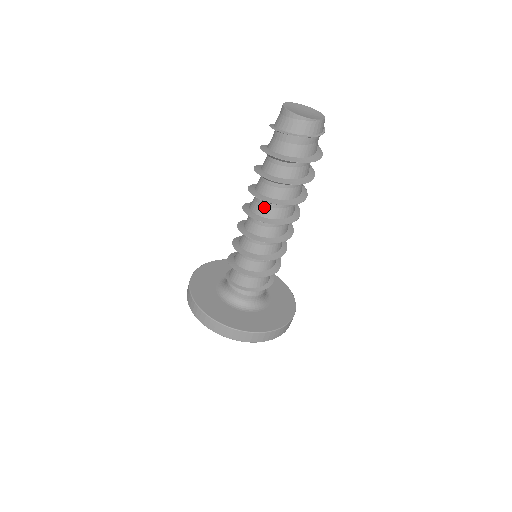
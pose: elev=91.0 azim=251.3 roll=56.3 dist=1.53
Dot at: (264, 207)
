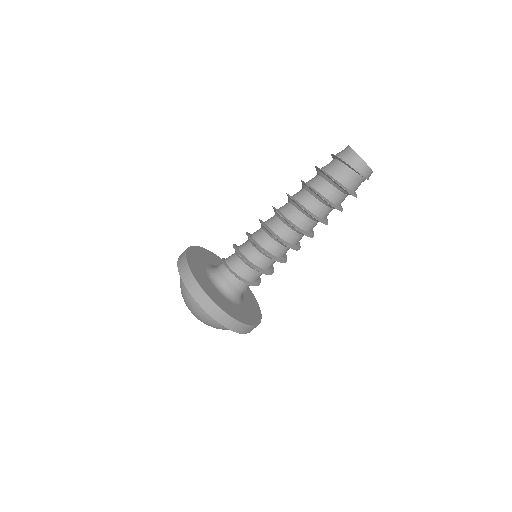
Dot at: (287, 206)
